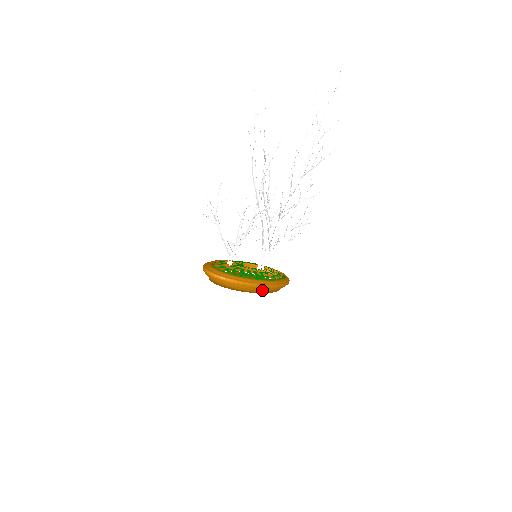
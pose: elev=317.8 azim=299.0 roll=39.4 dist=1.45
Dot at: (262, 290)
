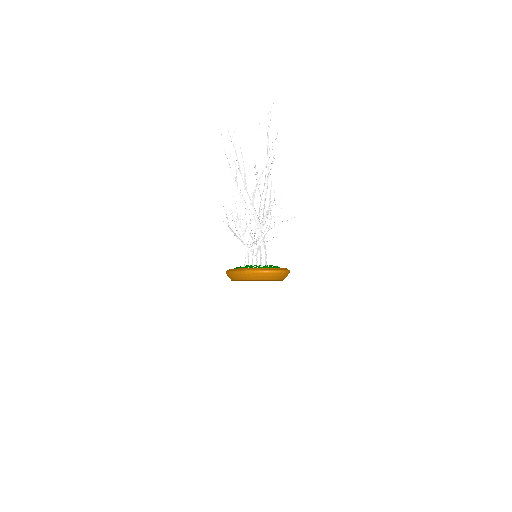
Dot at: occluded
